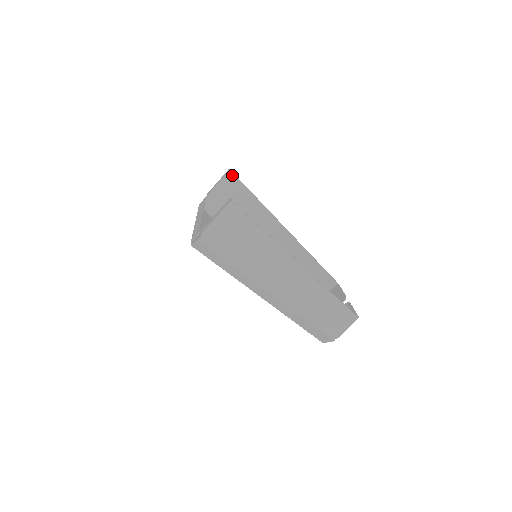
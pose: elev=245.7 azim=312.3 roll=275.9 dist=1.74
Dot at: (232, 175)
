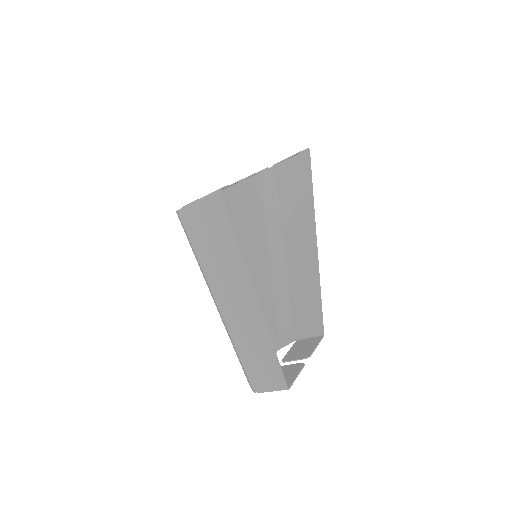
Dot at: (308, 156)
